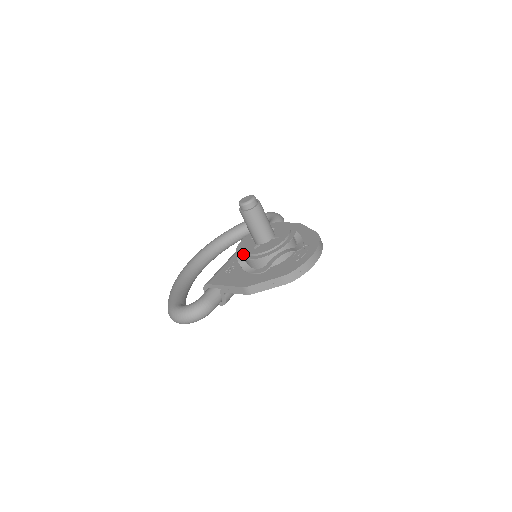
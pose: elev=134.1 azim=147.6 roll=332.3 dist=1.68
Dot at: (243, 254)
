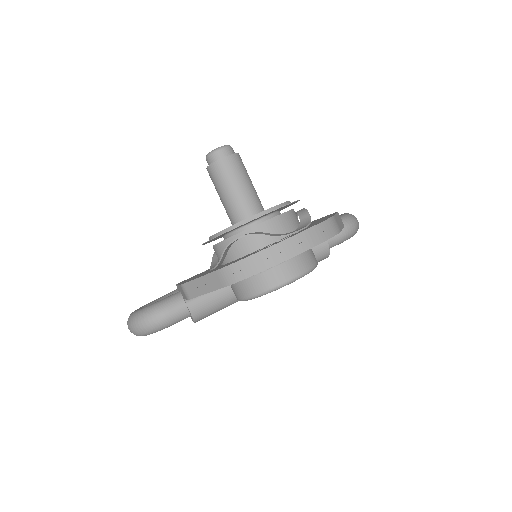
Dot at: occluded
